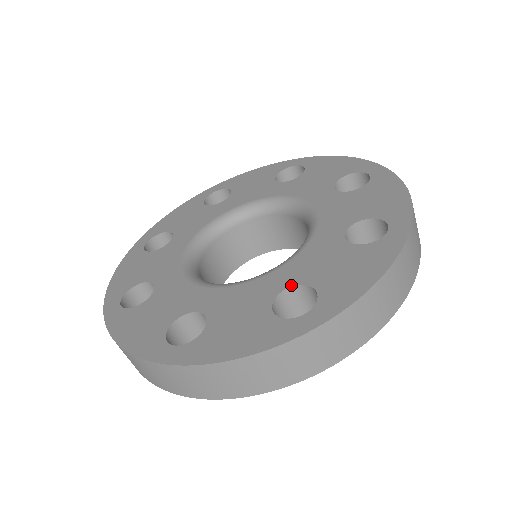
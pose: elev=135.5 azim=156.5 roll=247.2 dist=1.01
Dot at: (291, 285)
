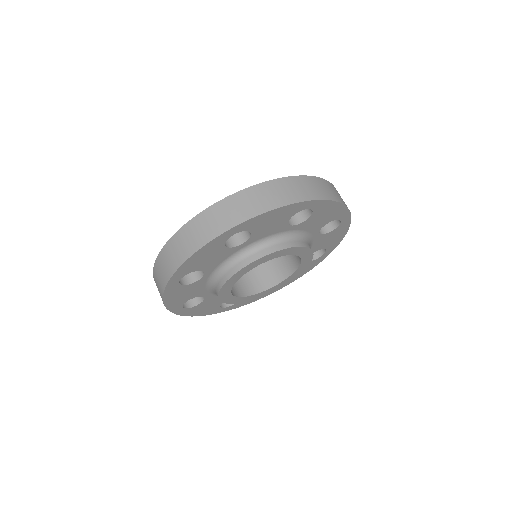
Dot at: occluded
